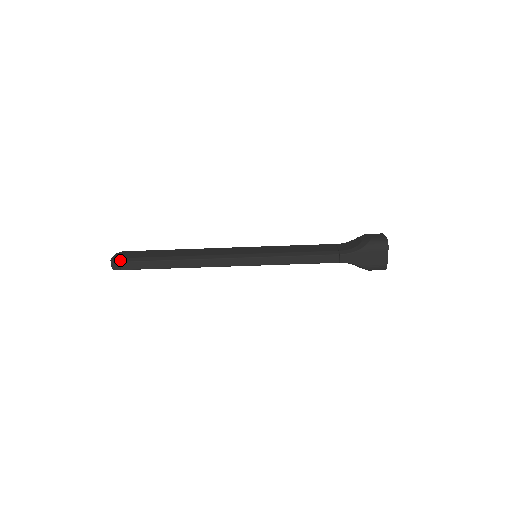
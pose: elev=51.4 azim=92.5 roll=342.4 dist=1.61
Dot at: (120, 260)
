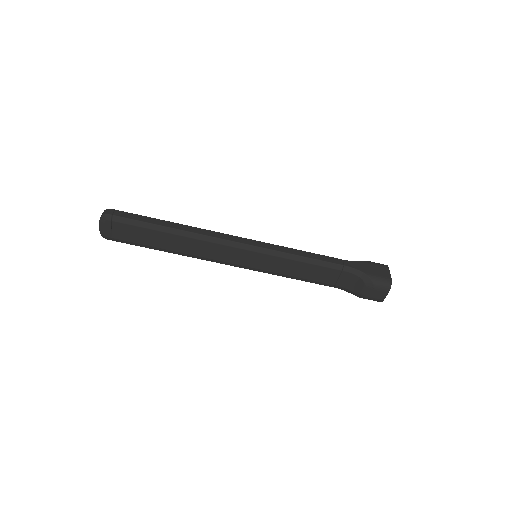
Dot at: (116, 211)
